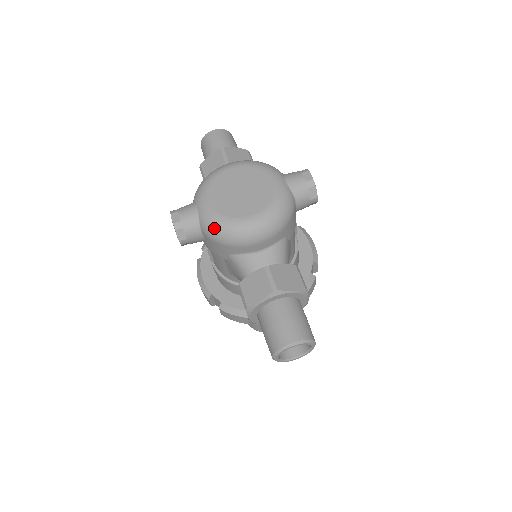
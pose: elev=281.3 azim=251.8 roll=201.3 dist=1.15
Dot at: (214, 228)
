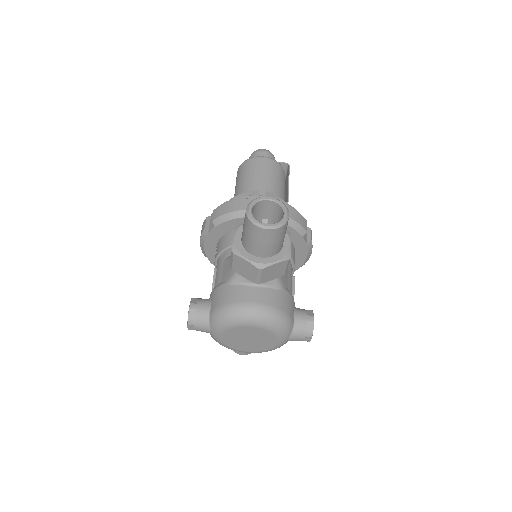
Dot at: occluded
